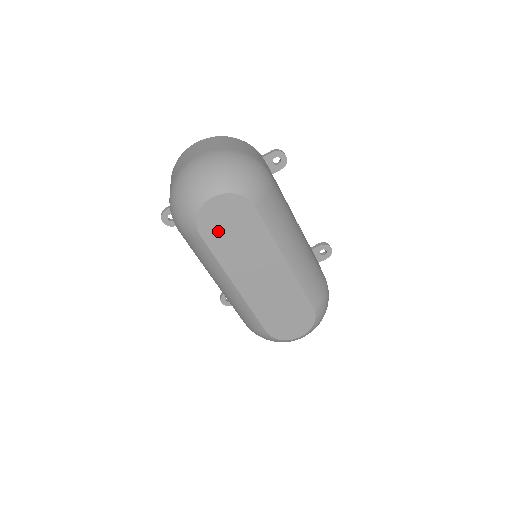
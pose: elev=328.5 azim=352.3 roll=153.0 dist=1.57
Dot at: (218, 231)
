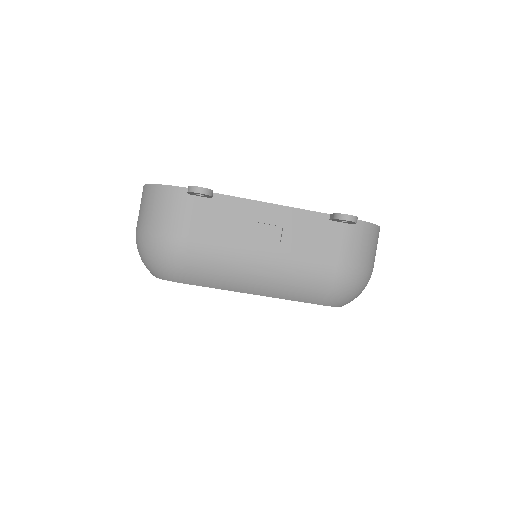
Dot at: occluded
